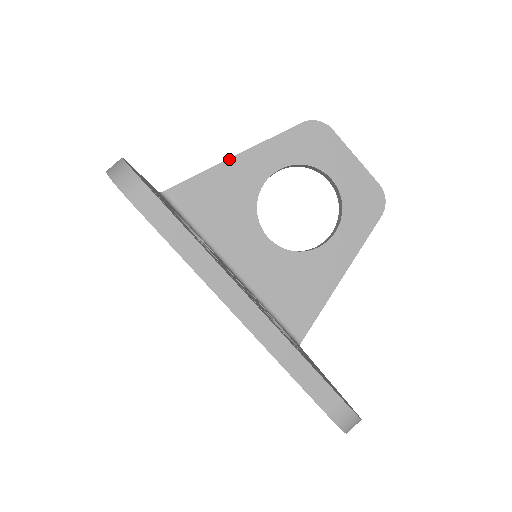
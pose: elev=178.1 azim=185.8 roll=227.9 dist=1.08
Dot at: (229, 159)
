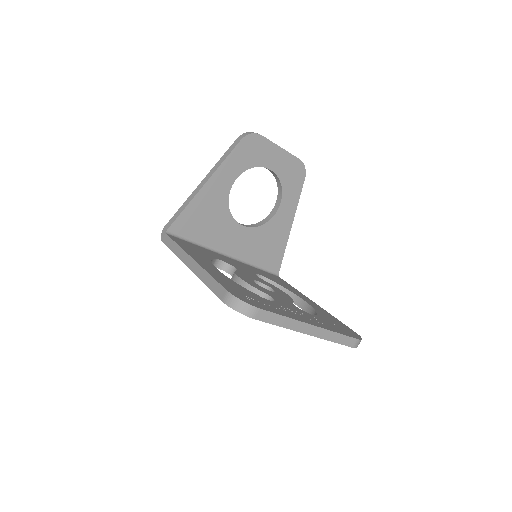
Dot at: (202, 188)
